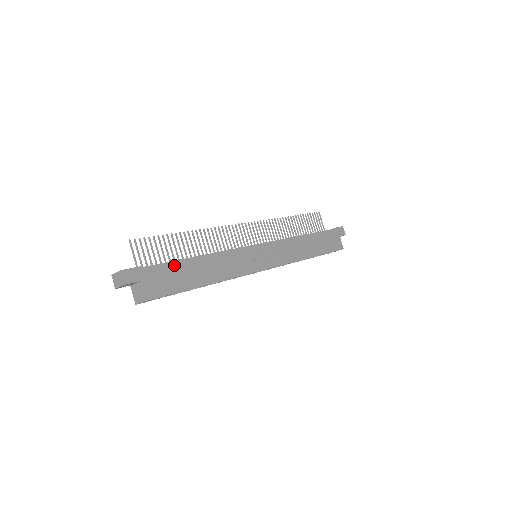
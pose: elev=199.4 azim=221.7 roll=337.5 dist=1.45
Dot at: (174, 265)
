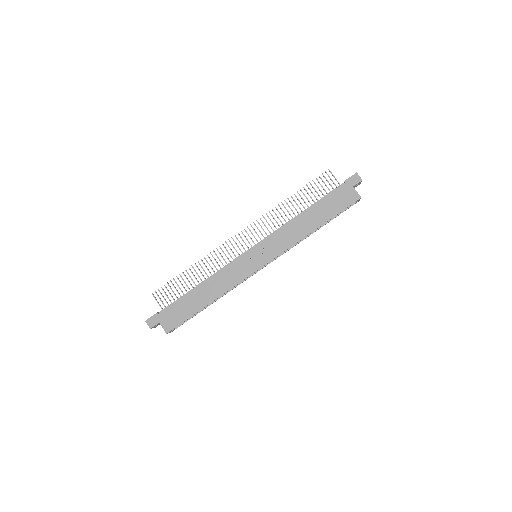
Dot at: (179, 301)
